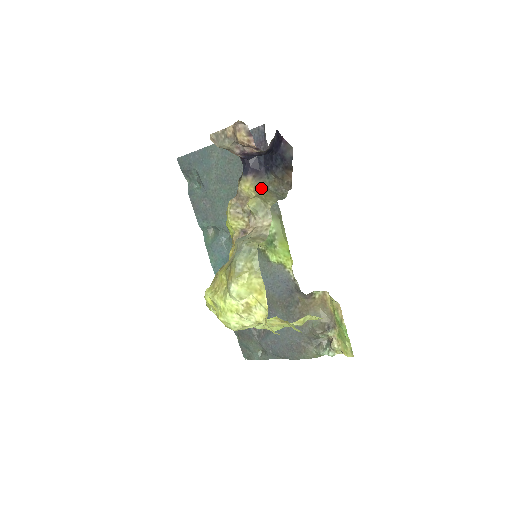
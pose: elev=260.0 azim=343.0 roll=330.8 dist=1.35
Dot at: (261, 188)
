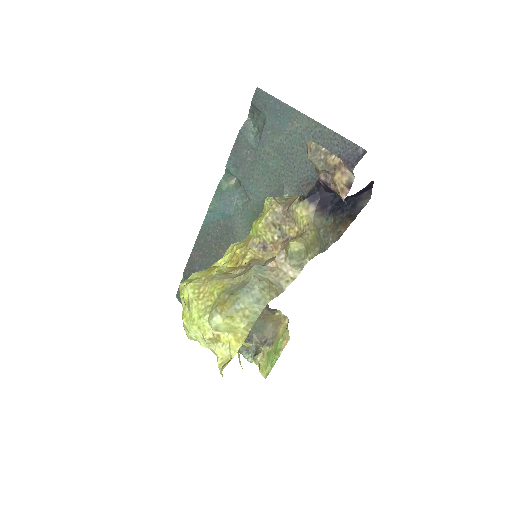
Dot at: (314, 230)
